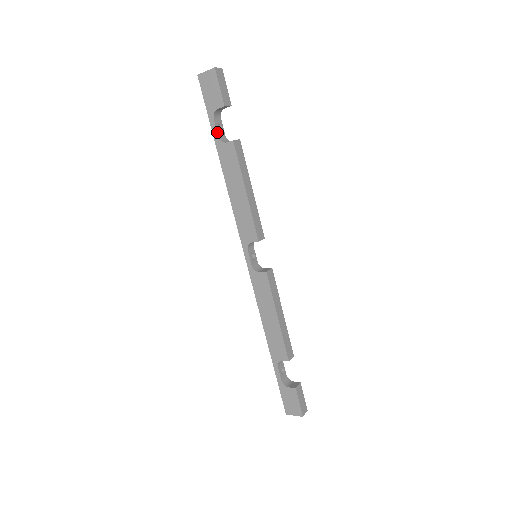
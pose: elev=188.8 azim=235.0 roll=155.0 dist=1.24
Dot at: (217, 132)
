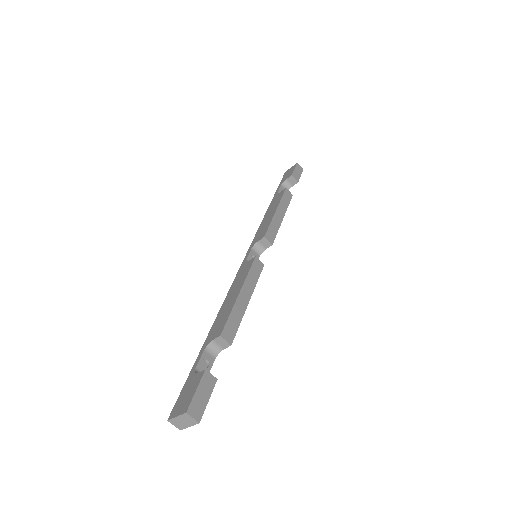
Dot at: (279, 191)
